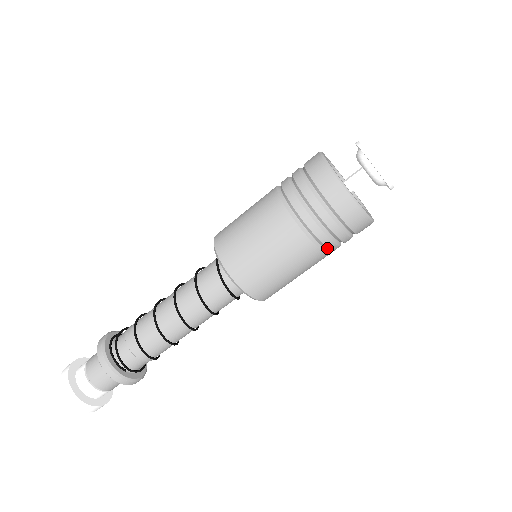
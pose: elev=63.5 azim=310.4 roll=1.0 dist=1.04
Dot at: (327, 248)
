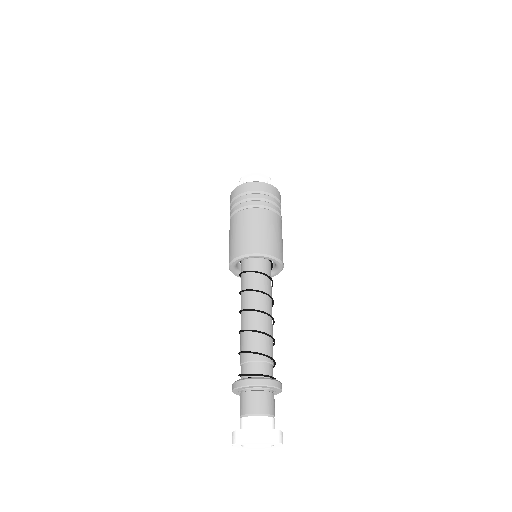
Dot at: (257, 206)
